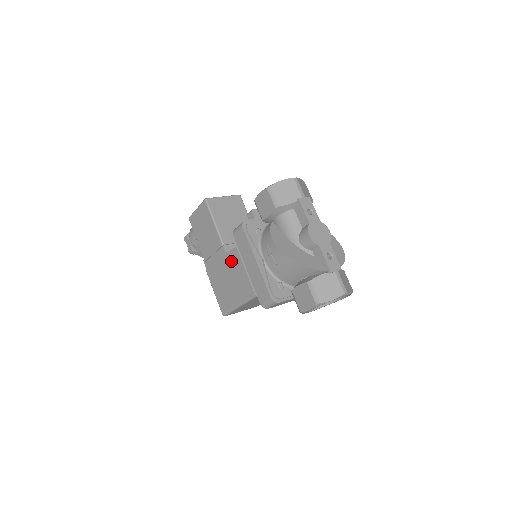
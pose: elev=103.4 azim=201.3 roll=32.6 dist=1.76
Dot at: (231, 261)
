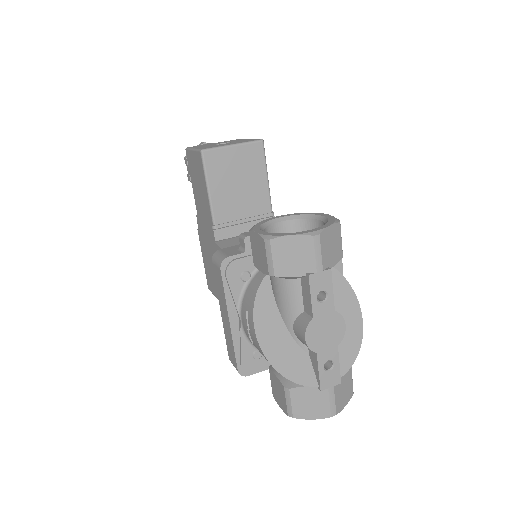
Dot at: occluded
